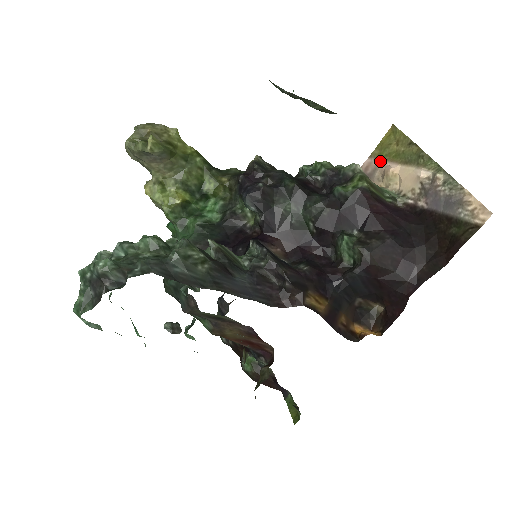
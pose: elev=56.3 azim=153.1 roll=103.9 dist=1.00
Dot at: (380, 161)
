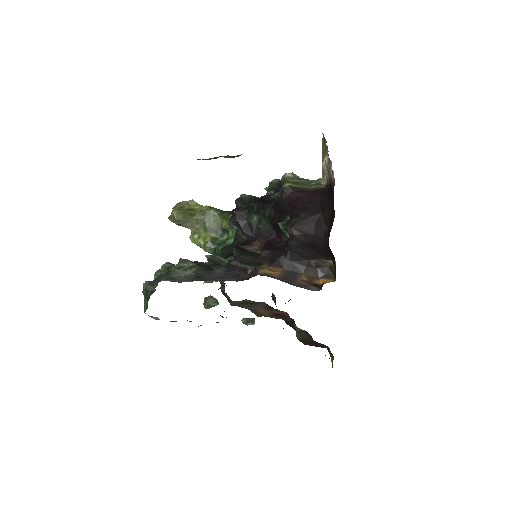
Dot at: occluded
